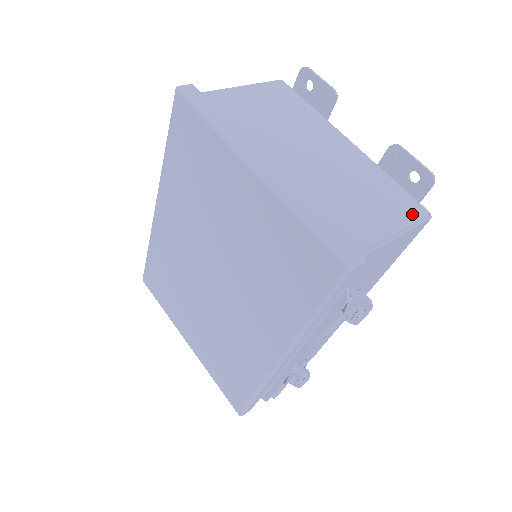
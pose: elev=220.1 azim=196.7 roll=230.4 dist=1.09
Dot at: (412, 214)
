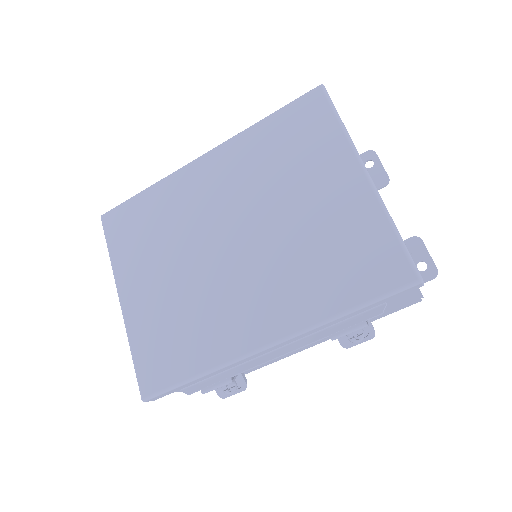
Dot at: occluded
